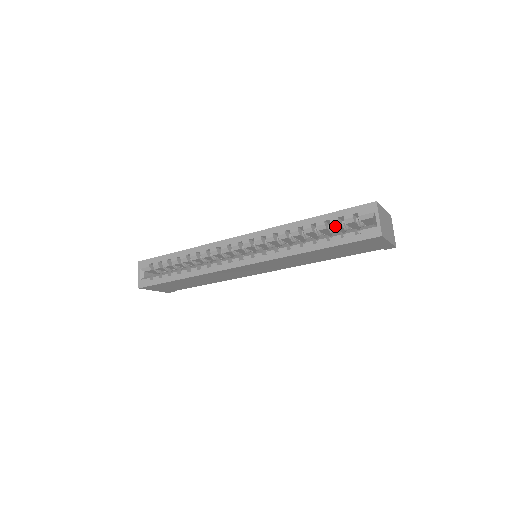
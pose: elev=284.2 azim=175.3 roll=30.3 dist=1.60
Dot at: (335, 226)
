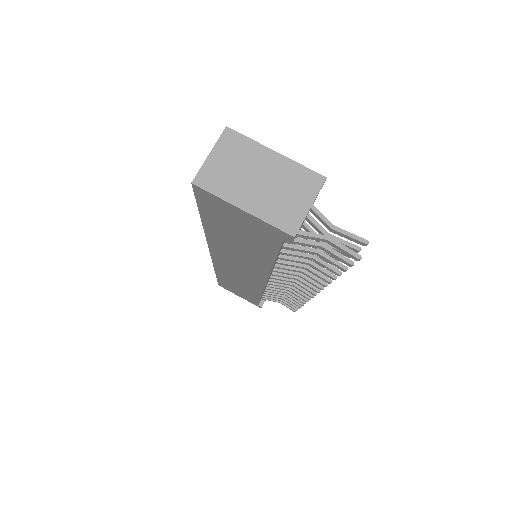
Dot at: occluded
